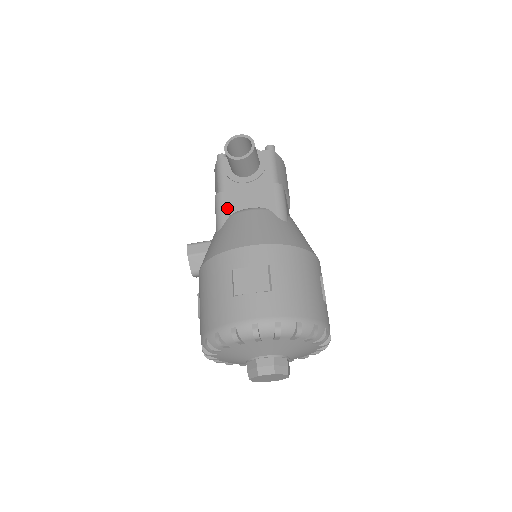
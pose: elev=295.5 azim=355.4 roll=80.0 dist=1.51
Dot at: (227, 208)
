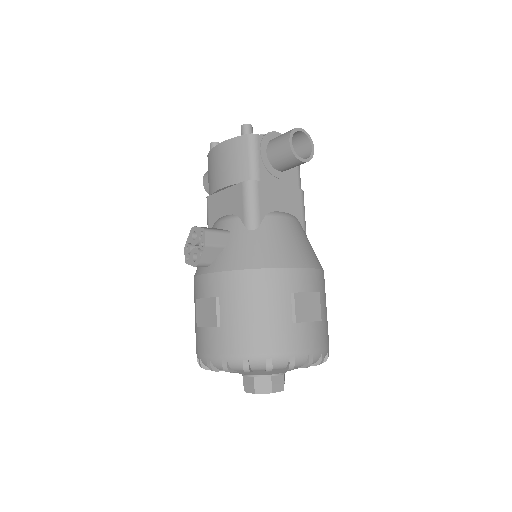
Dot at: (263, 204)
